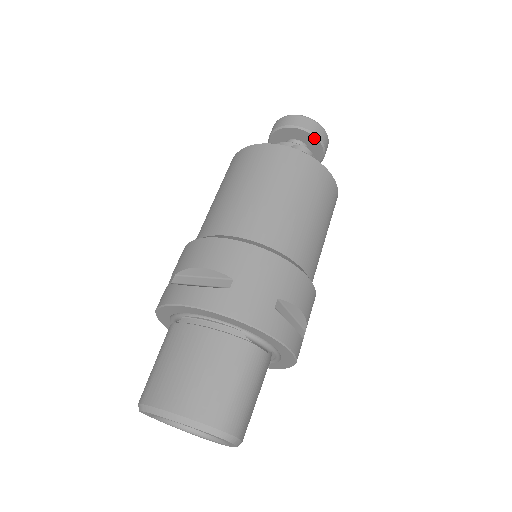
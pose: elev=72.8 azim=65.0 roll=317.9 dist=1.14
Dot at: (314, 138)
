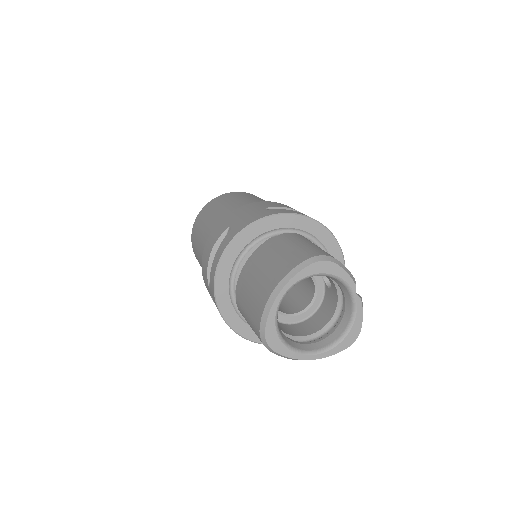
Dot at: occluded
